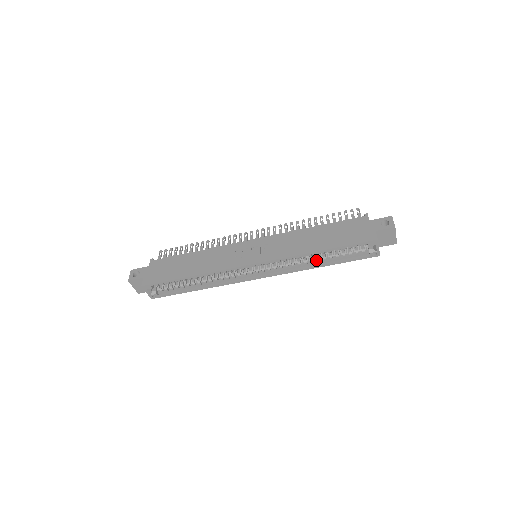
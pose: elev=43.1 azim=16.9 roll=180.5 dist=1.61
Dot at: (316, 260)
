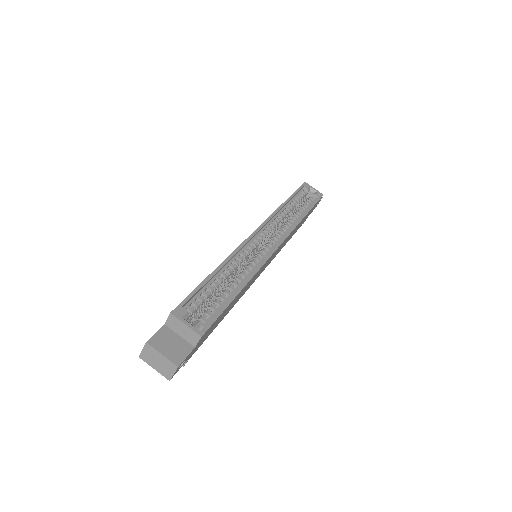
Dot at: occluded
